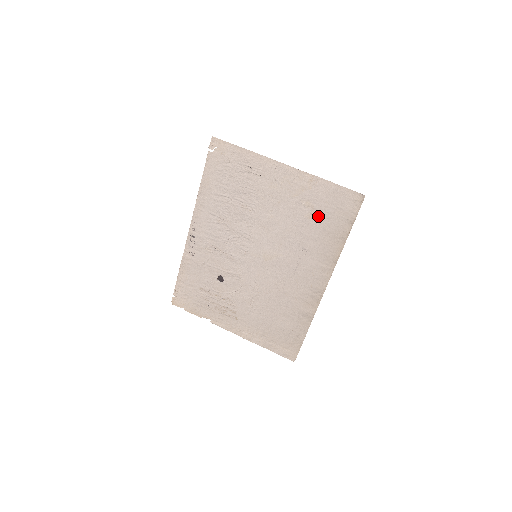
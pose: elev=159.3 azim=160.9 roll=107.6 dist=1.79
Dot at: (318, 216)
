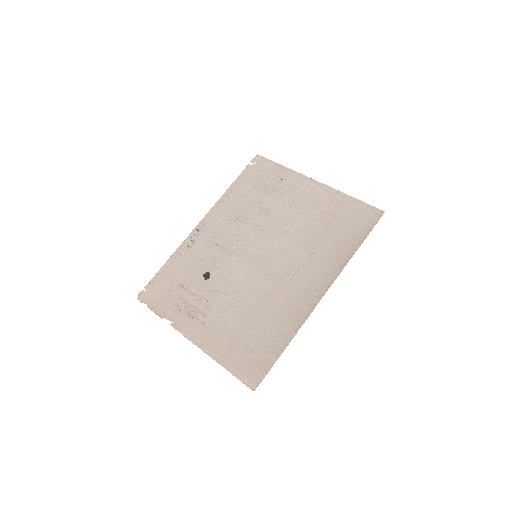
Dot at: (333, 225)
